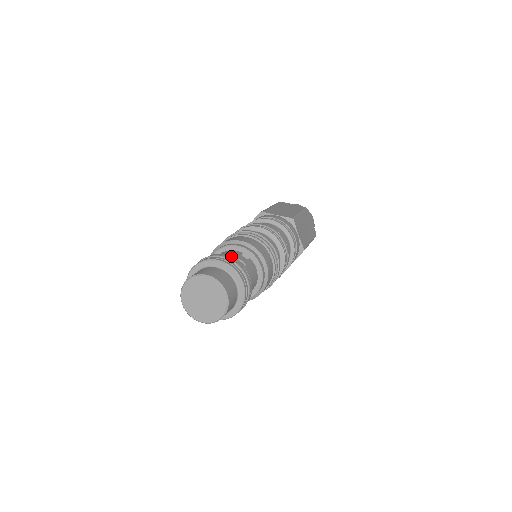
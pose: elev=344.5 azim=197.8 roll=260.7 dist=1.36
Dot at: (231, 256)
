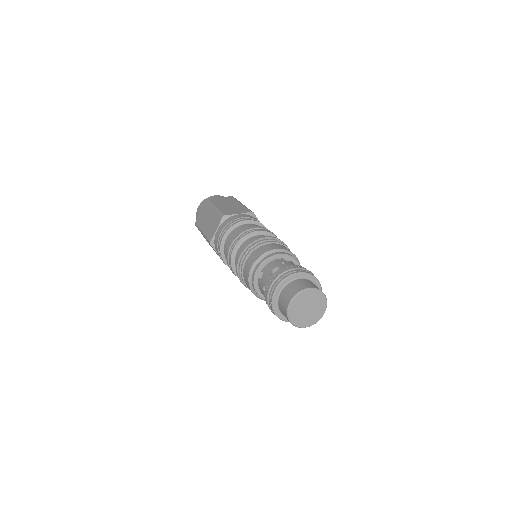
Dot at: (294, 265)
